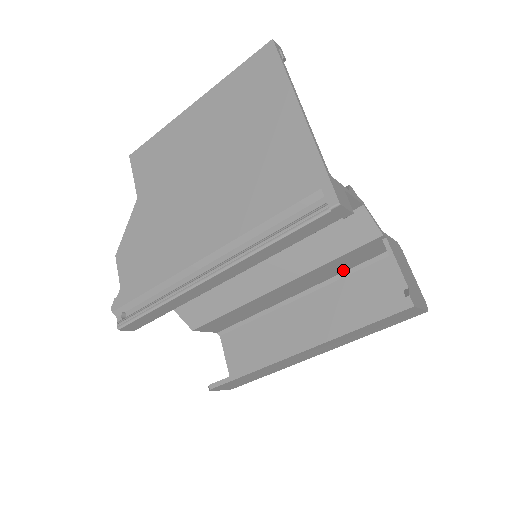
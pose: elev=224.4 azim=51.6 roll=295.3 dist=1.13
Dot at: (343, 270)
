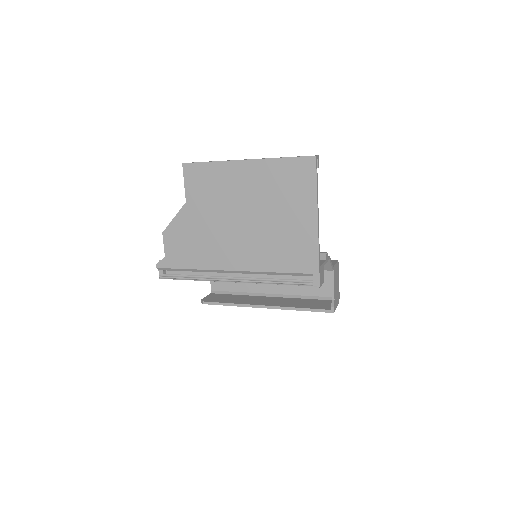
Dot at: occluded
